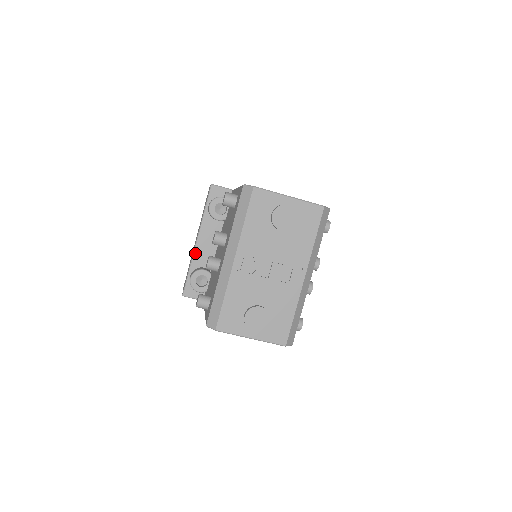
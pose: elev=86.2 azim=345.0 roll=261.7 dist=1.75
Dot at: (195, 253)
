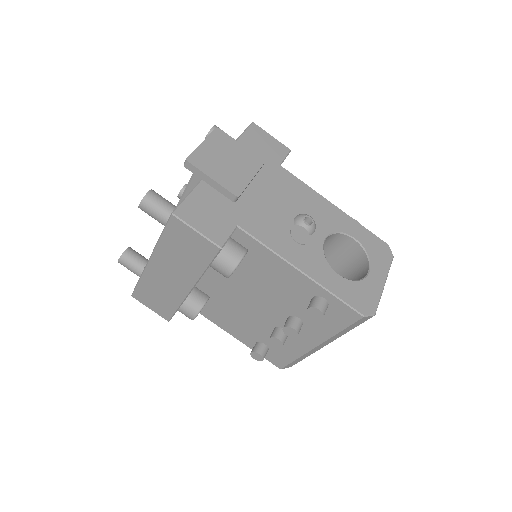
Dot at: occluded
